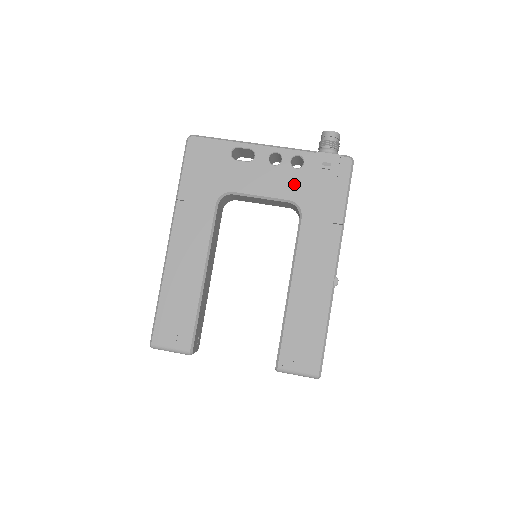
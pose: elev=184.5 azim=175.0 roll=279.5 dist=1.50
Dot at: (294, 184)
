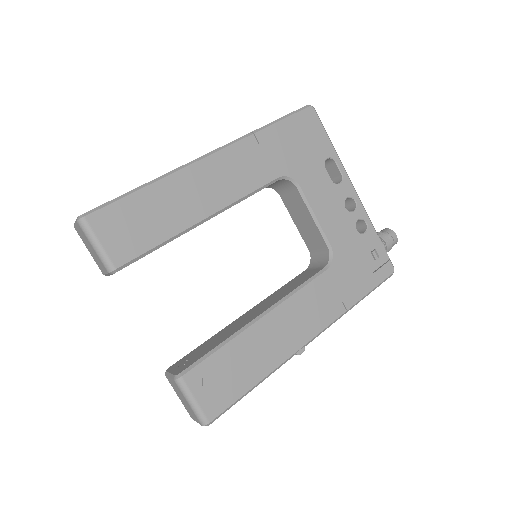
Dot at: (345, 239)
